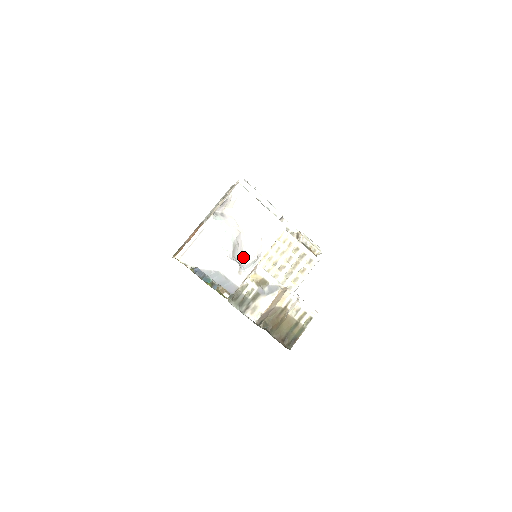
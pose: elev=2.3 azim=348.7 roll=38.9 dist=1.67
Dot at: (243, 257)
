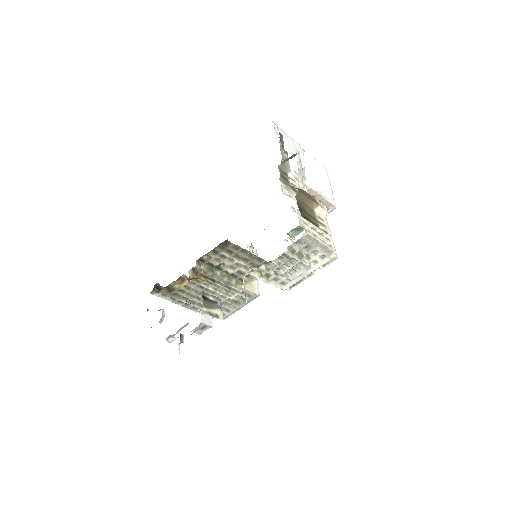
Dot at: occluded
